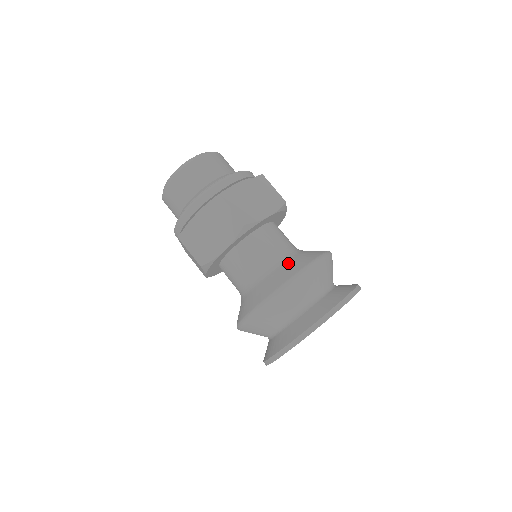
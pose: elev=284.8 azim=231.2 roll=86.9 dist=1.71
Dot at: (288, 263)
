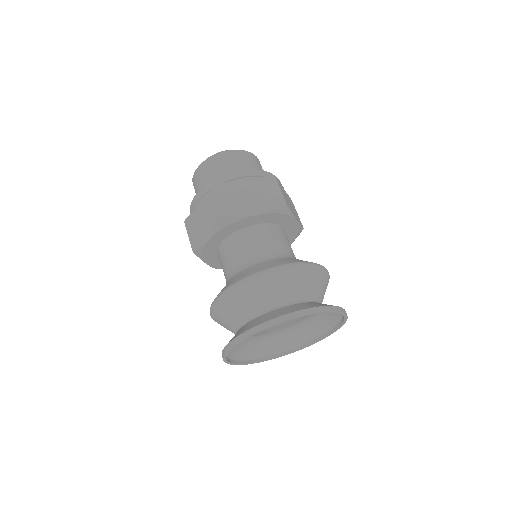
Dot at: (261, 264)
